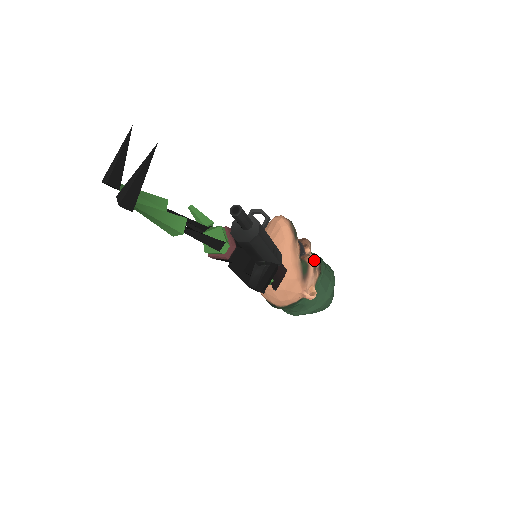
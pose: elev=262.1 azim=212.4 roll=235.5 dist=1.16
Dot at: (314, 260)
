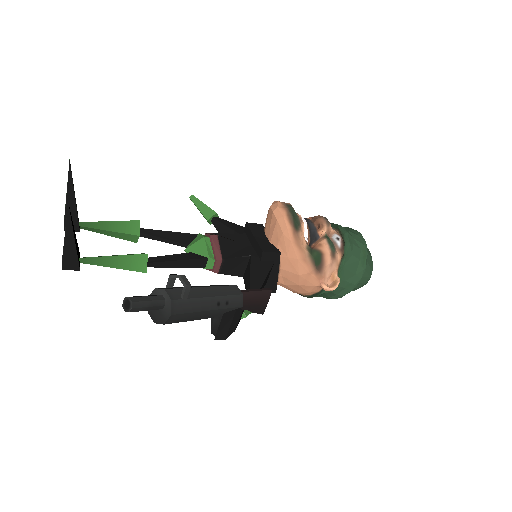
Dot at: (335, 239)
